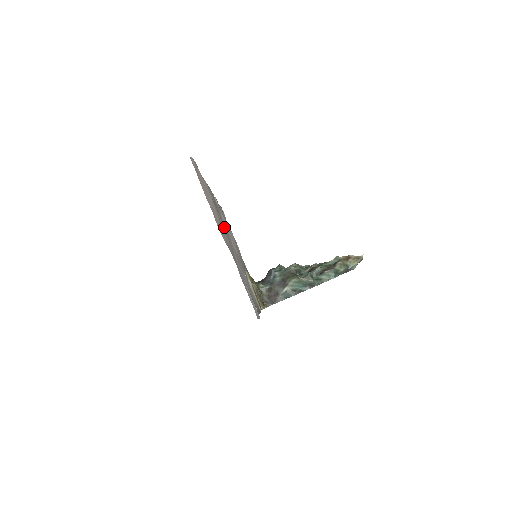
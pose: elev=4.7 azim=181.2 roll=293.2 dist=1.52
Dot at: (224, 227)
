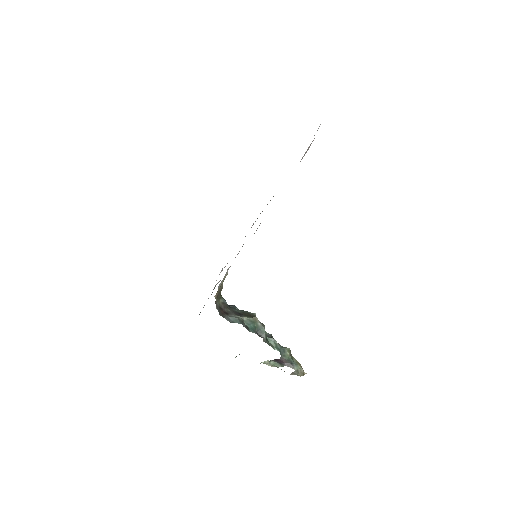
Dot at: occluded
